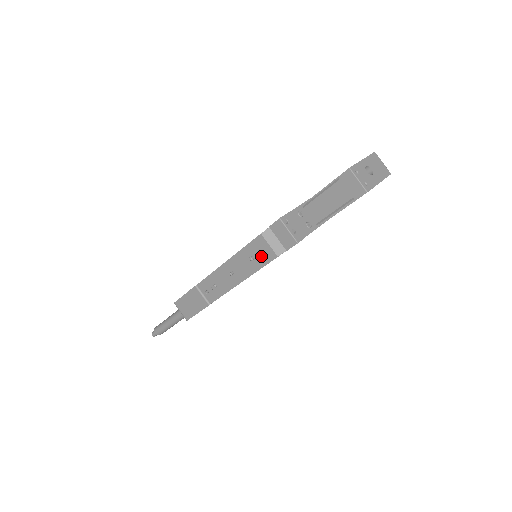
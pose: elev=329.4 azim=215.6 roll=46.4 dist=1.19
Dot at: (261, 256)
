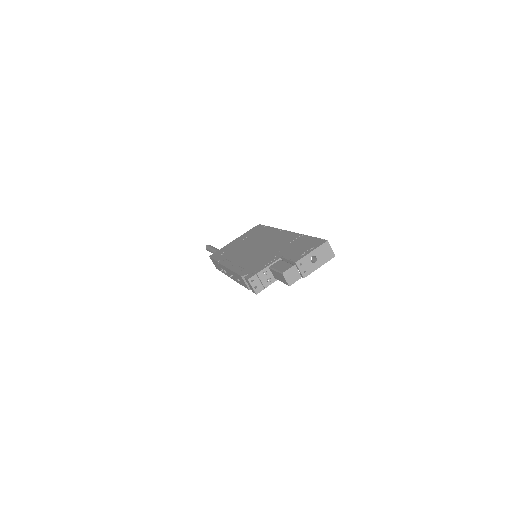
Dot at: (243, 283)
